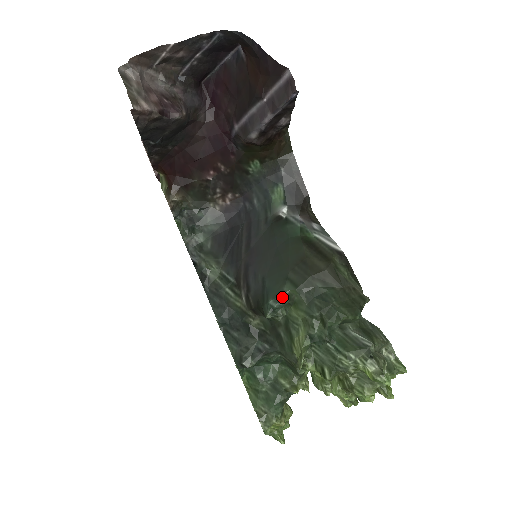
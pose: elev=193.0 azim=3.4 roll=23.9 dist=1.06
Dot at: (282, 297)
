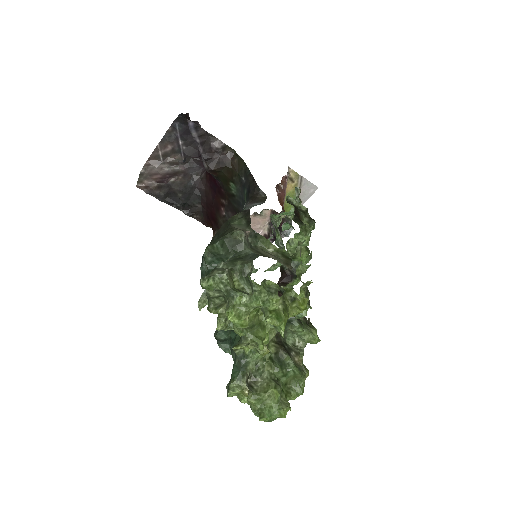
Dot at: (202, 260)
